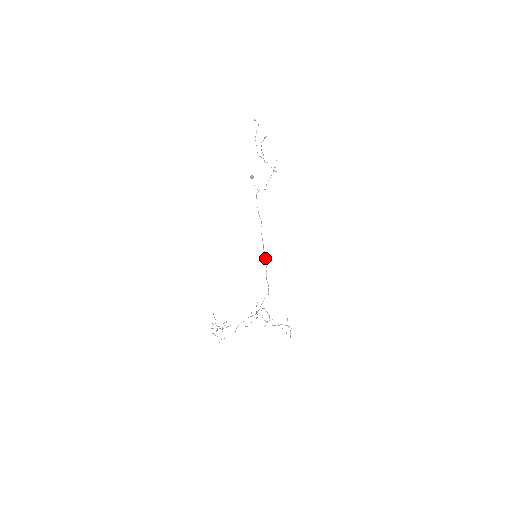
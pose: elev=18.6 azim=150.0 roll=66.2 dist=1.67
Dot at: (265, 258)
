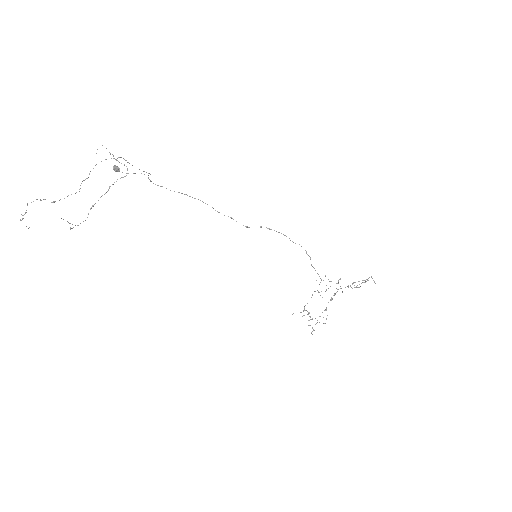
Dot at: (261, 227)
